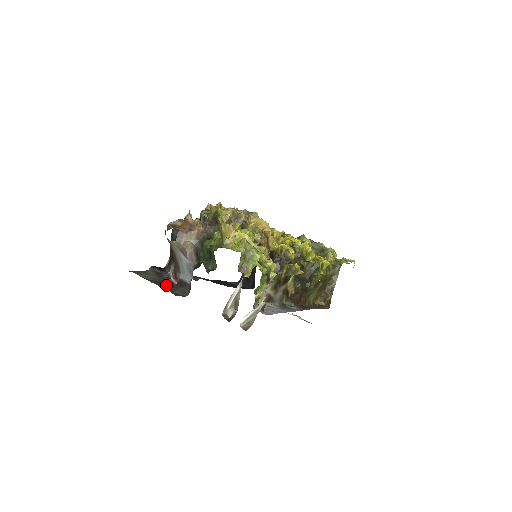
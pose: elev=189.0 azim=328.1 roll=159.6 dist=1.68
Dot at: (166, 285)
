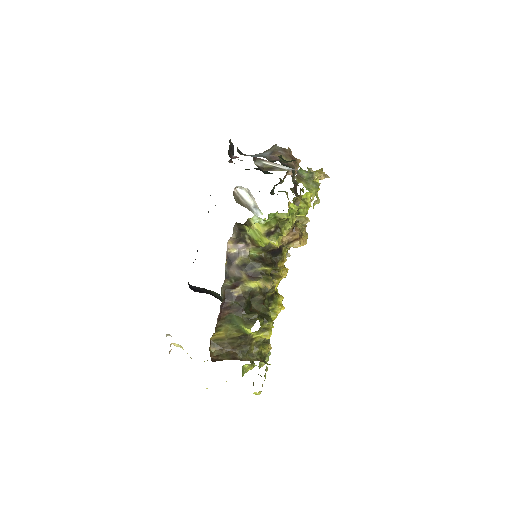
Dot at: occluded
